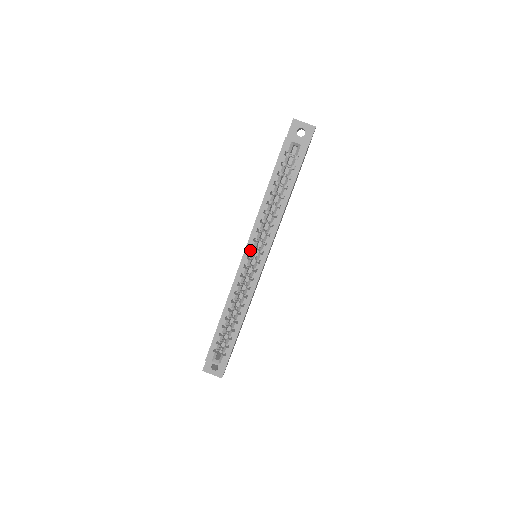
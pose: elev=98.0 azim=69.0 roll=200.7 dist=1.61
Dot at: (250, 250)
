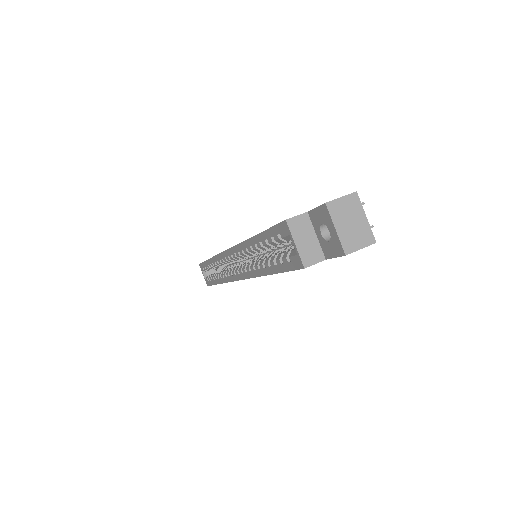
Dot at: (231, 255)
